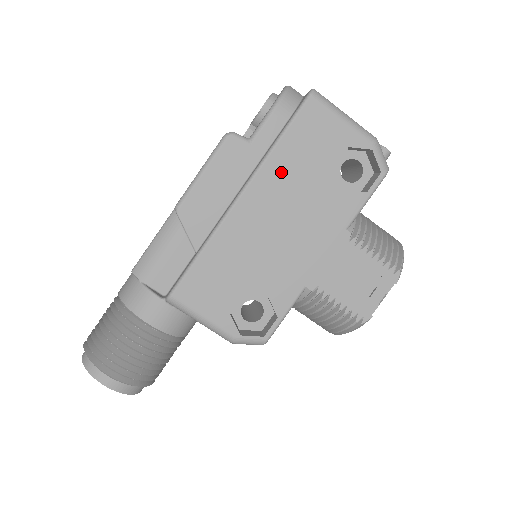
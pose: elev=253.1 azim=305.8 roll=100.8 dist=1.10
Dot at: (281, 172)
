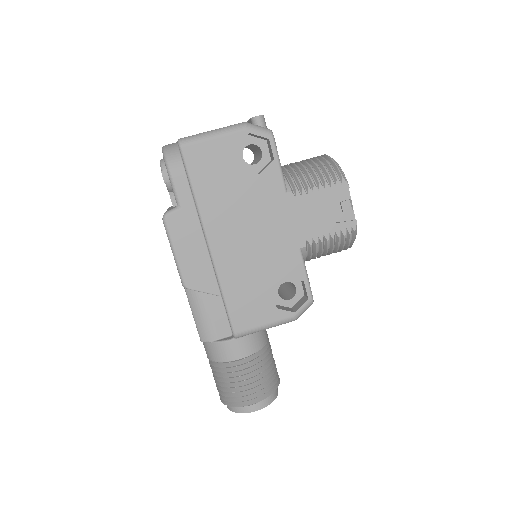
Dot at: (215, 206)
